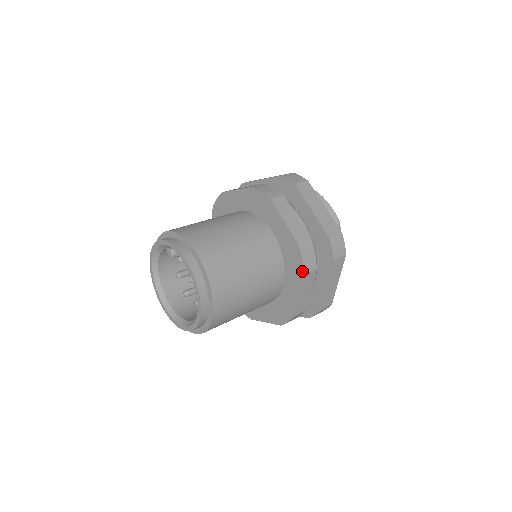
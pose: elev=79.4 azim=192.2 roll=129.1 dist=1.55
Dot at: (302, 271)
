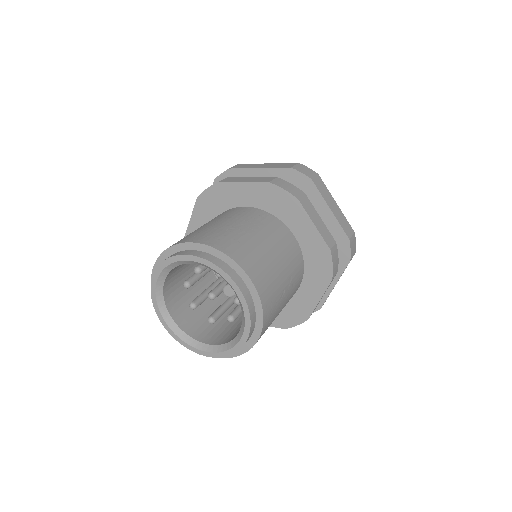
Dot at: (286, 327)
